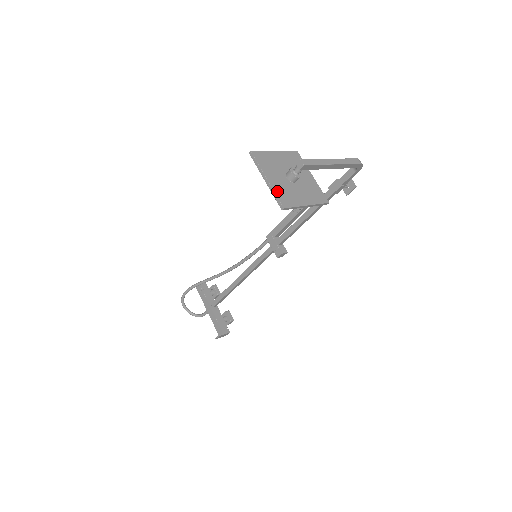
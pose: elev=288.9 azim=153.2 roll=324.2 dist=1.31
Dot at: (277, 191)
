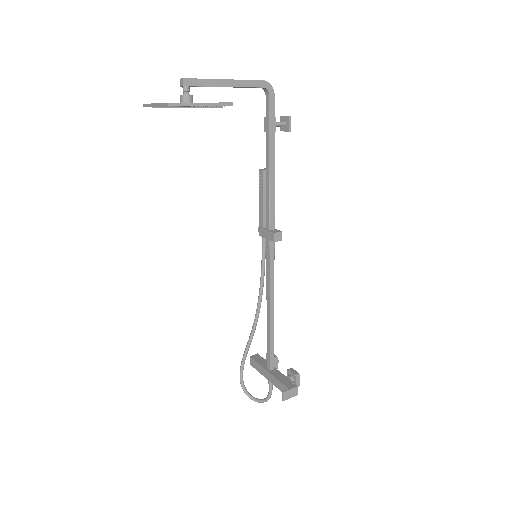
Dot at: occluded
